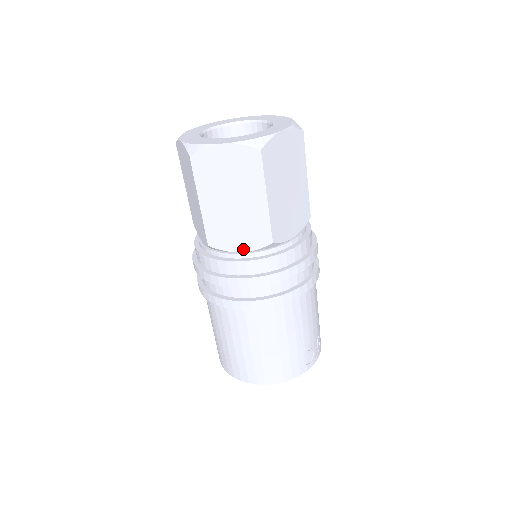
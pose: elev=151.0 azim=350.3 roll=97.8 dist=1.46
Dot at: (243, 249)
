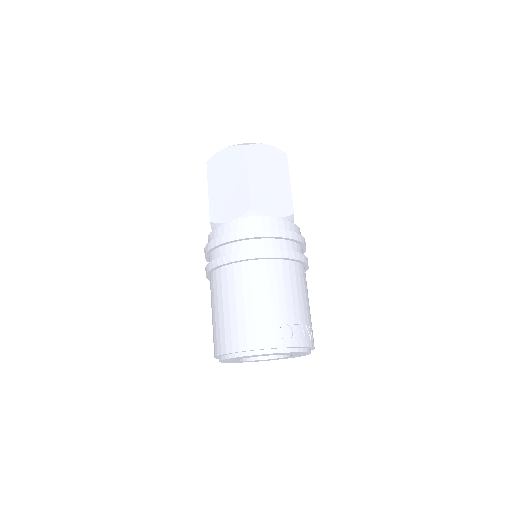
Dot at: (231, 218)
